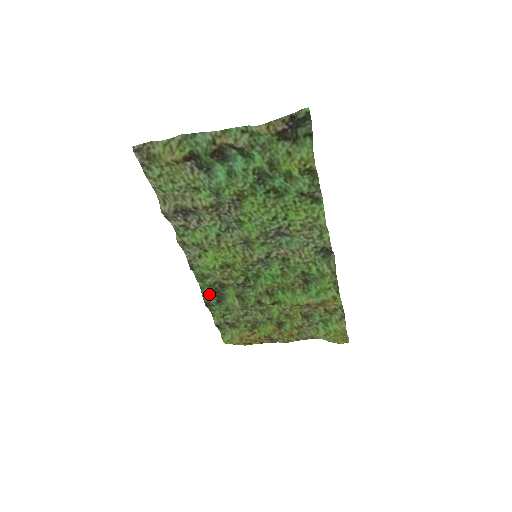
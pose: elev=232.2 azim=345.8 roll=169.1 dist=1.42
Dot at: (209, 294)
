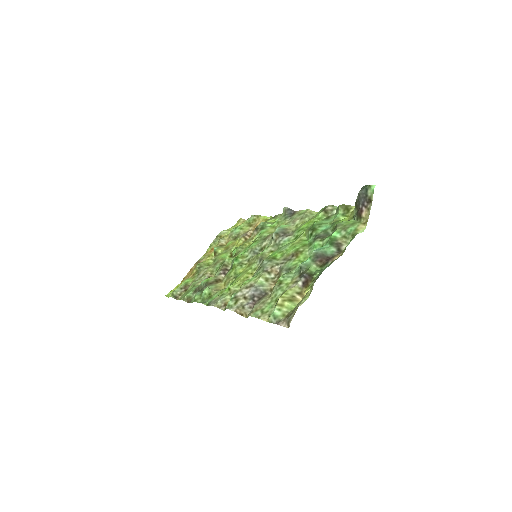
Dot at: (195, 297)
